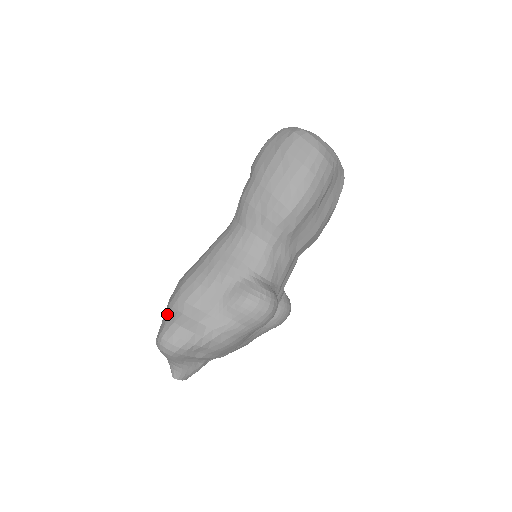
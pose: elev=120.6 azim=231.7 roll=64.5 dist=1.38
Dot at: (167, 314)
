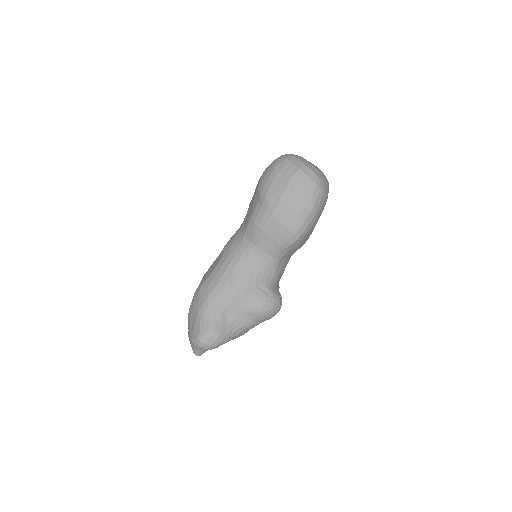
Dot at: (200, 321)
